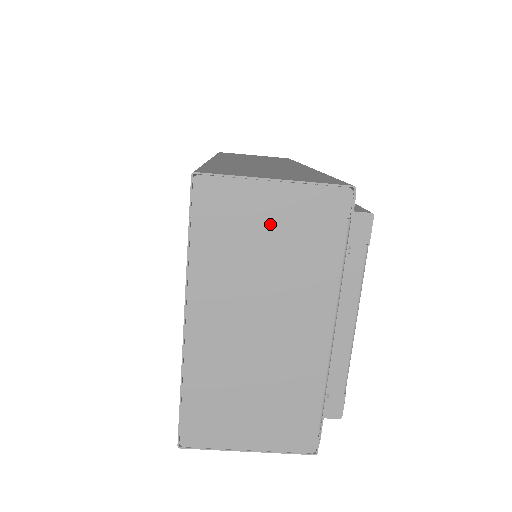
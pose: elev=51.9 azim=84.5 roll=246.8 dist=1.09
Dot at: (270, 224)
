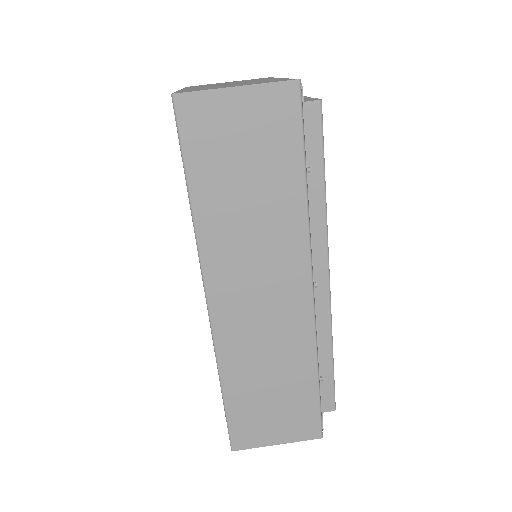
Dot at: occluded
